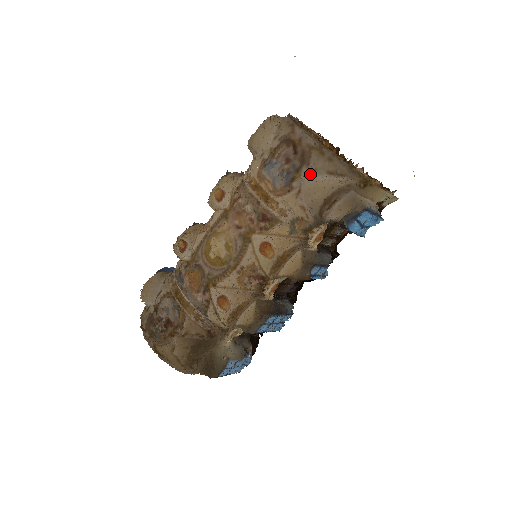
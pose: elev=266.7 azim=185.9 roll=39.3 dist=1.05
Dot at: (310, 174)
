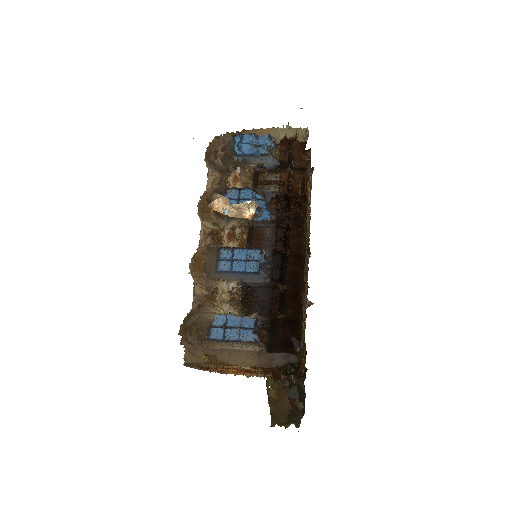
Dot at: occluded
